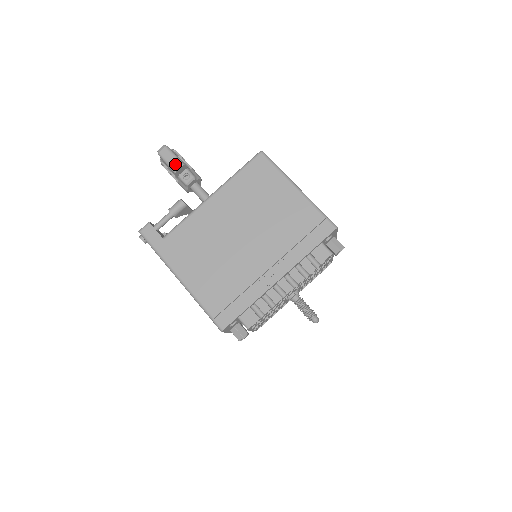
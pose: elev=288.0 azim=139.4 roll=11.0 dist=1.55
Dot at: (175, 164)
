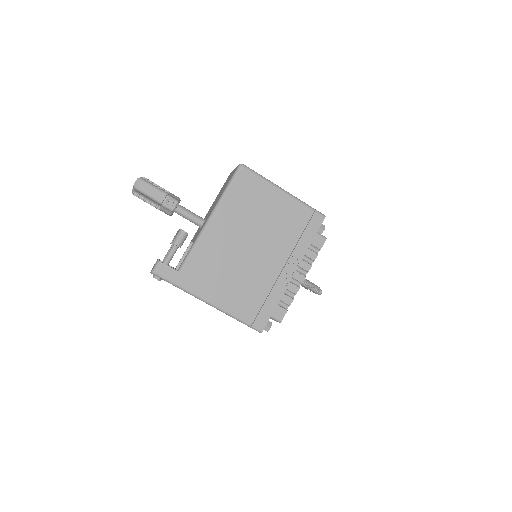
Dot at: (158, 195)
